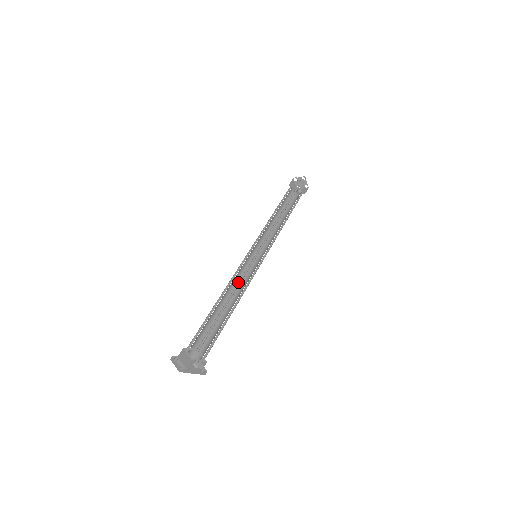
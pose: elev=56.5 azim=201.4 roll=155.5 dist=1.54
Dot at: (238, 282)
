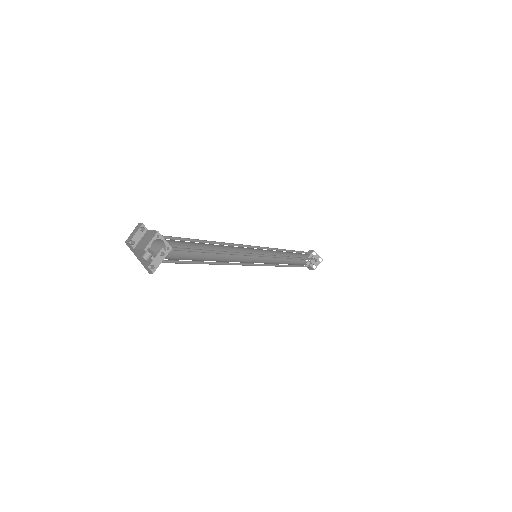
Dot at: (236, 252)
